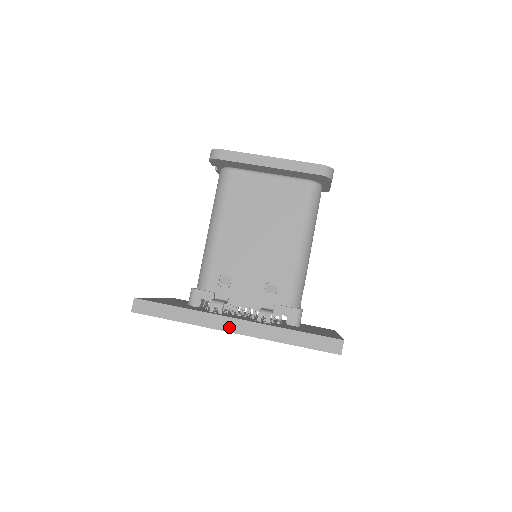
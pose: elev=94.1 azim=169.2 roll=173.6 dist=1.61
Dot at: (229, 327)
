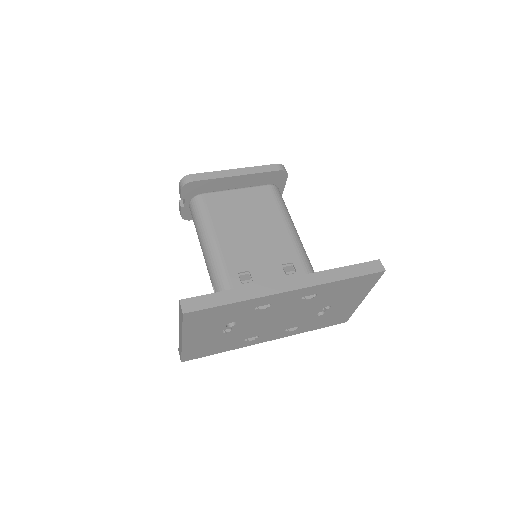
Dot at: (285, 287)
